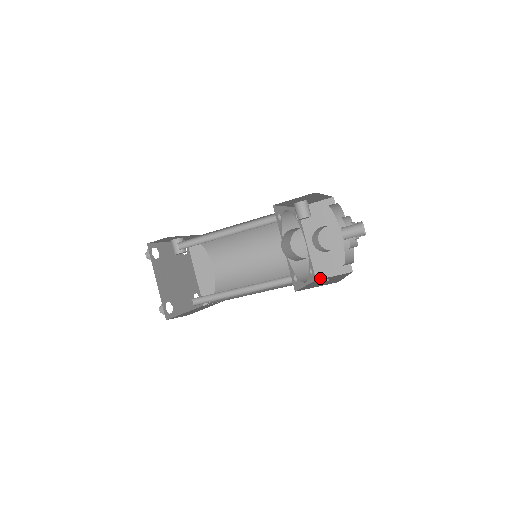
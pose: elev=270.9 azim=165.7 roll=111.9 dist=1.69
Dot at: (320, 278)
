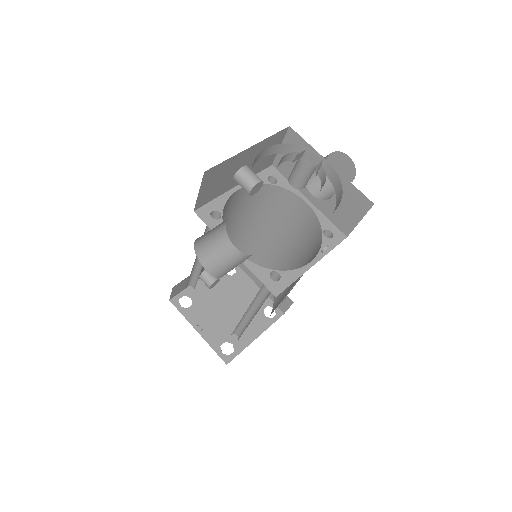
Dot at: (349, 232)
